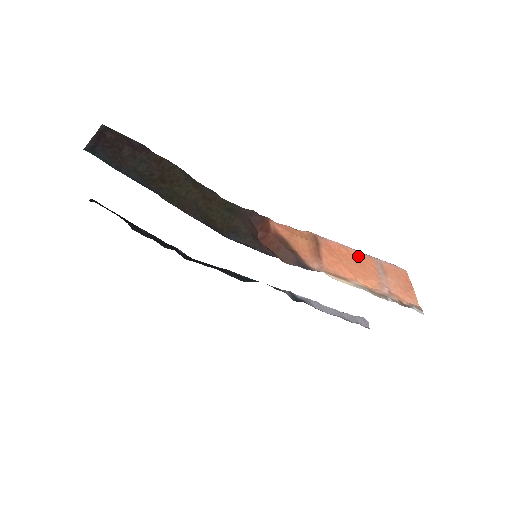
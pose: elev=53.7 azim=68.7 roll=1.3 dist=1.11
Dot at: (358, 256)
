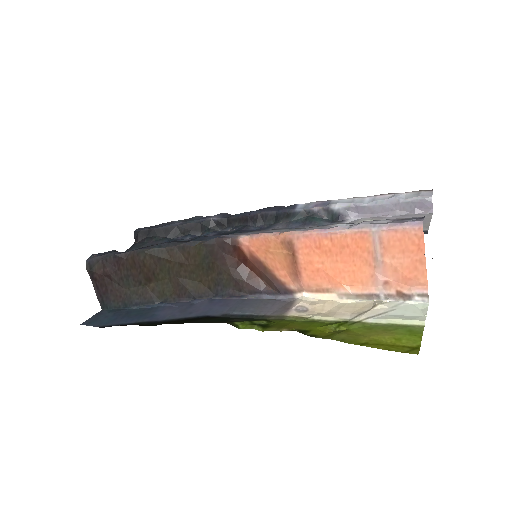
Dot at: (346, 243)
